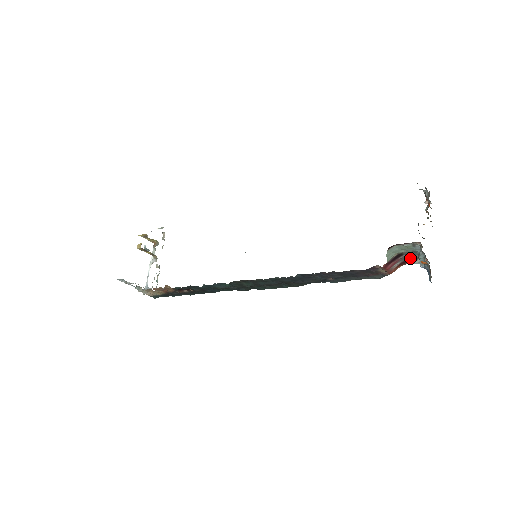
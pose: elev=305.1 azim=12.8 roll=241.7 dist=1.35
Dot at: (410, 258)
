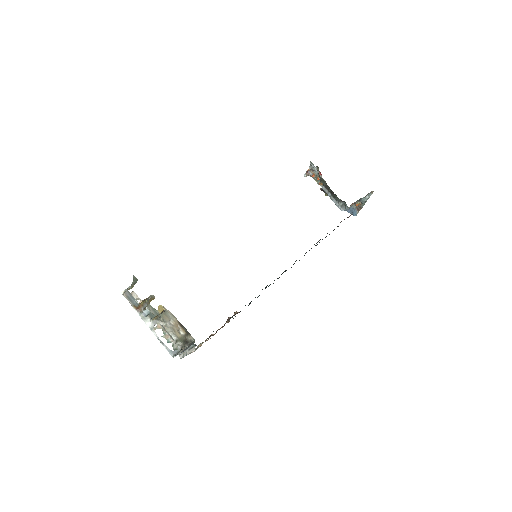
Dot at: occluded
